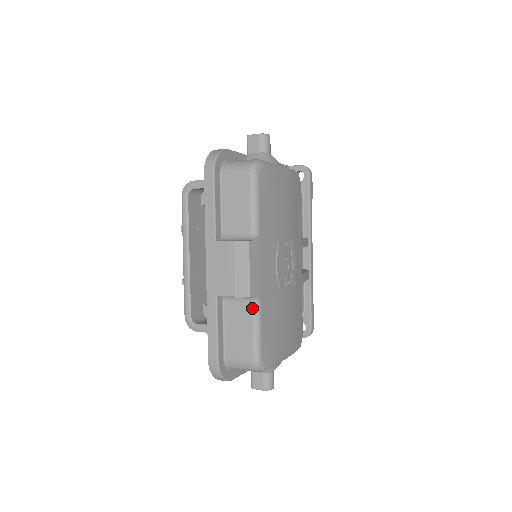
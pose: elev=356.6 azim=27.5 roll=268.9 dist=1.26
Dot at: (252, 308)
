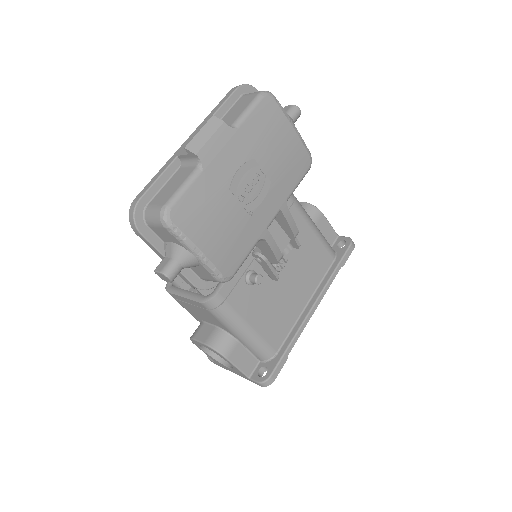
Dot at: (193, 170)
